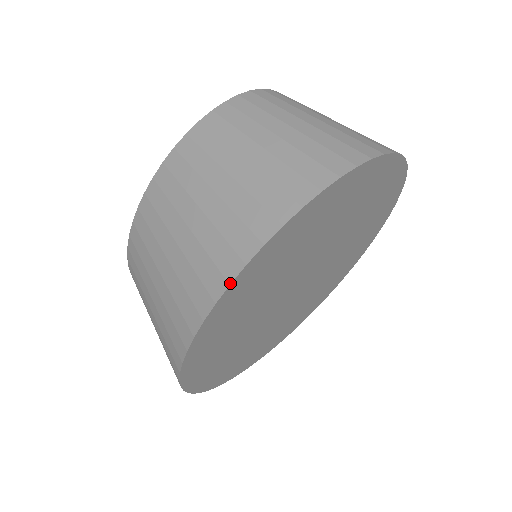
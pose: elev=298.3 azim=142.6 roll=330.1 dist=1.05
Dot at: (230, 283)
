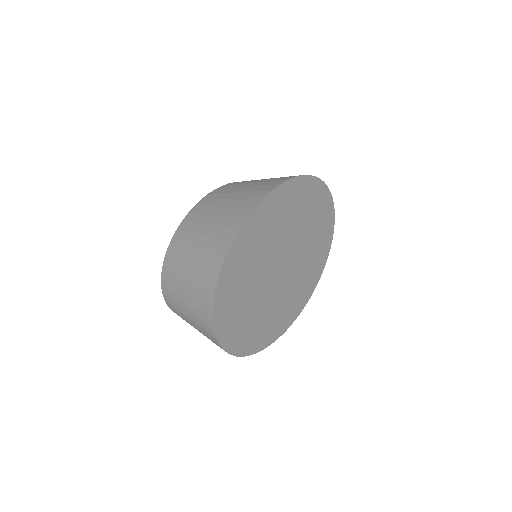
Dot at: (288, 179)
